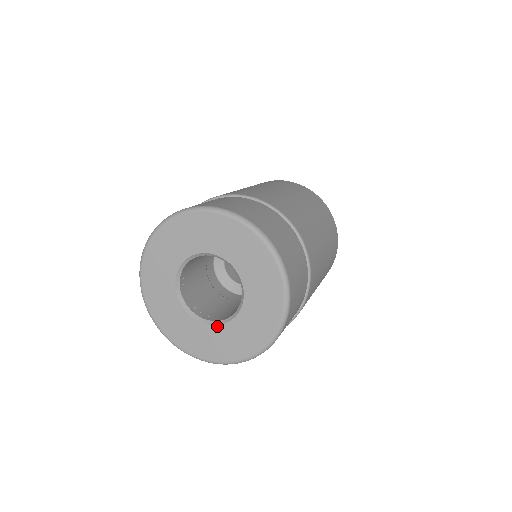
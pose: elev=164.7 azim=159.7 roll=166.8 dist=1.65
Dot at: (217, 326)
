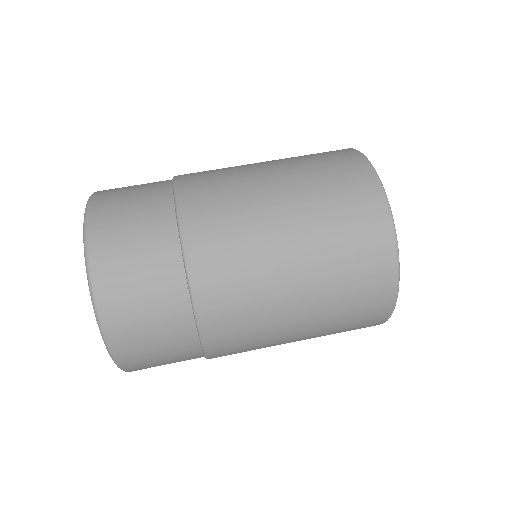
Dot at: occluded
